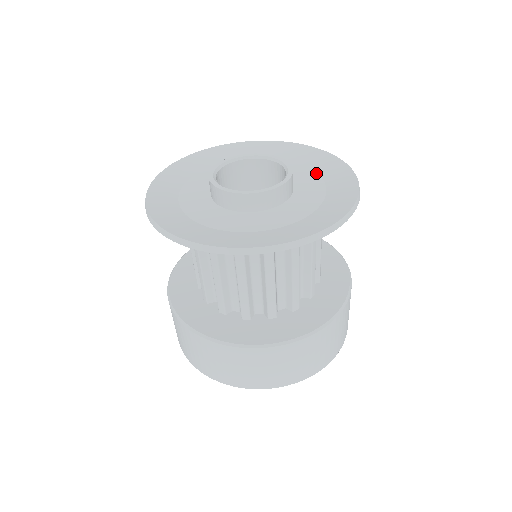
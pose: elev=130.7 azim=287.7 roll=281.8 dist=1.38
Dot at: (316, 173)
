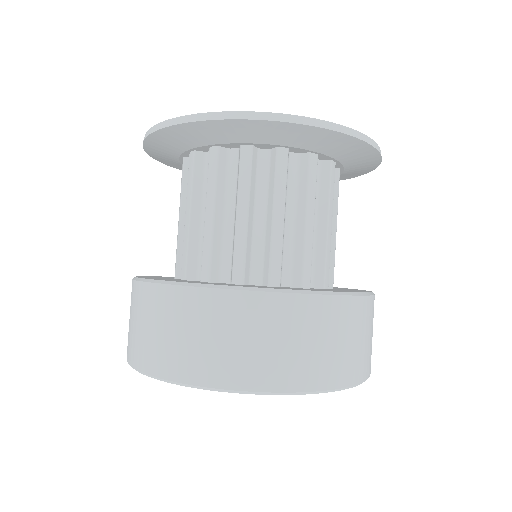
Dot at: occluded
